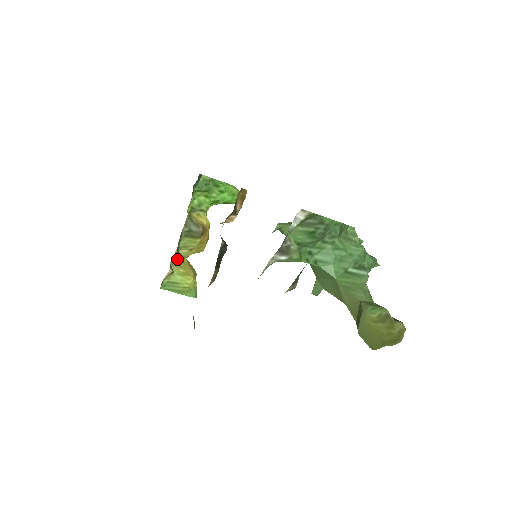
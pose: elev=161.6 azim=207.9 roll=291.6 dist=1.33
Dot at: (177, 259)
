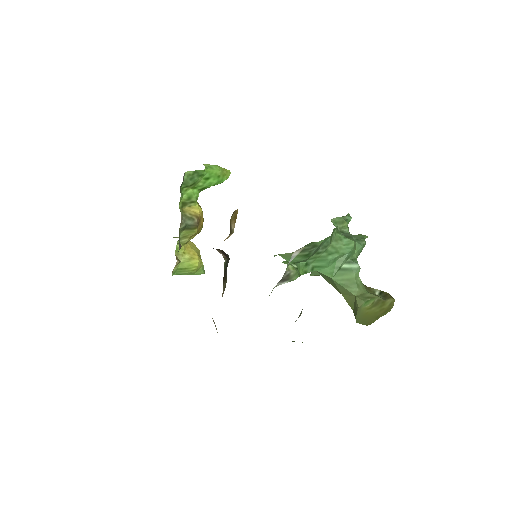
Dot at: occluded
